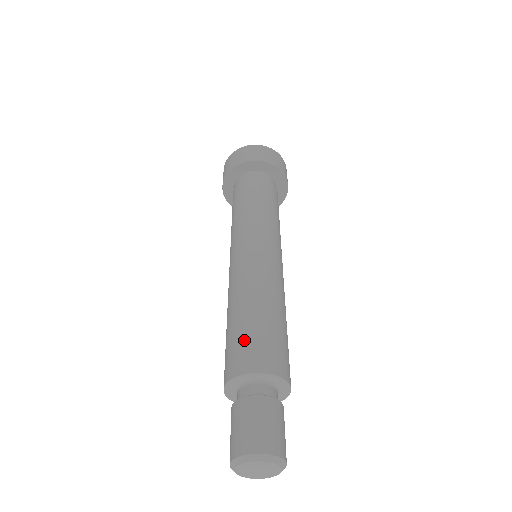
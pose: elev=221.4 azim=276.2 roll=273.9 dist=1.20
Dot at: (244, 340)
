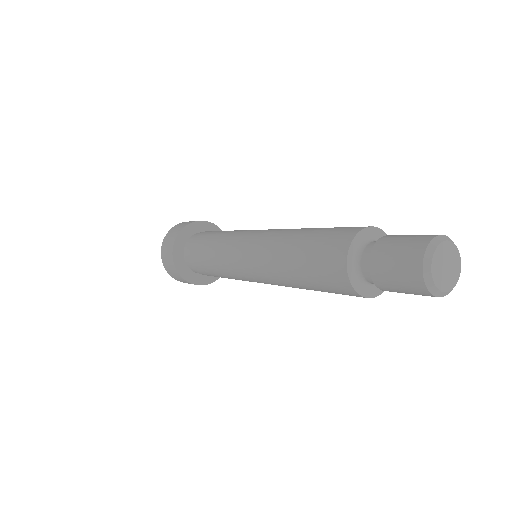
Dot at: (342, 227)
